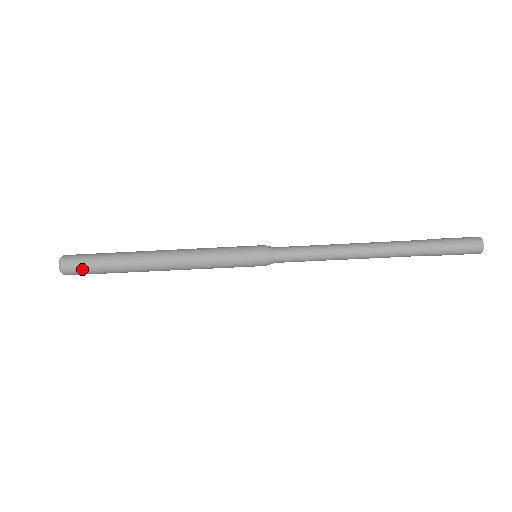
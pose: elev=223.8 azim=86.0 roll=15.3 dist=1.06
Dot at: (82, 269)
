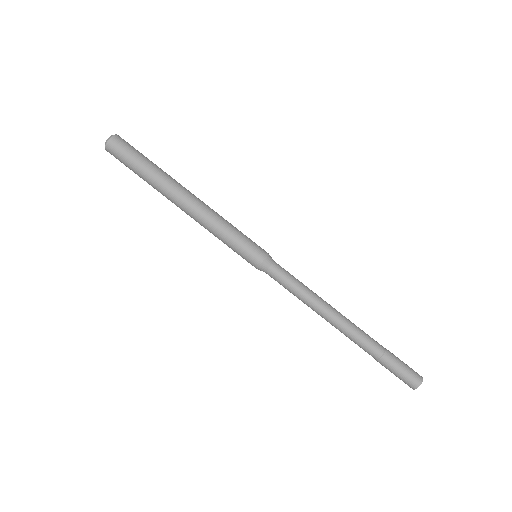
Dot at: (123, 156)
